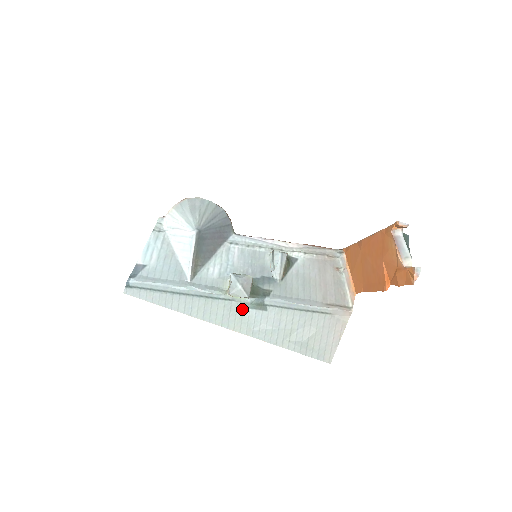
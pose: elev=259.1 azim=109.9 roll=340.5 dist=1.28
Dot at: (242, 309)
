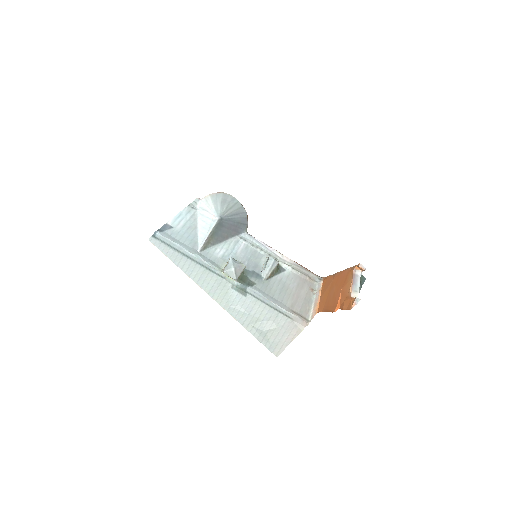
Dot at: (228, 288)
